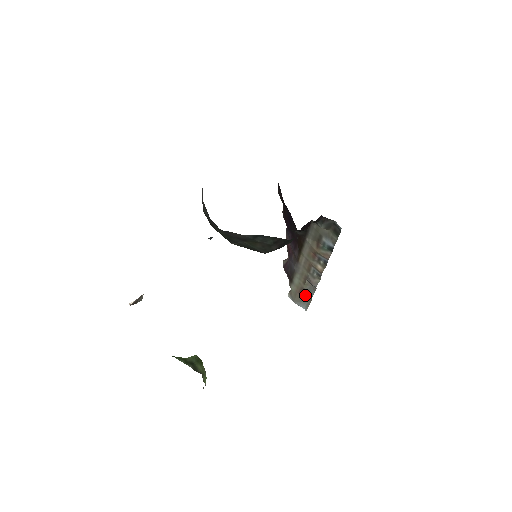
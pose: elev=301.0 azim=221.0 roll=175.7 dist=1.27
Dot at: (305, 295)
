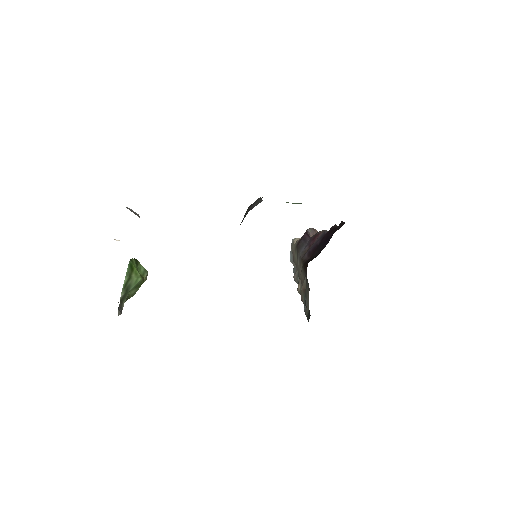
Dot at: occluded
